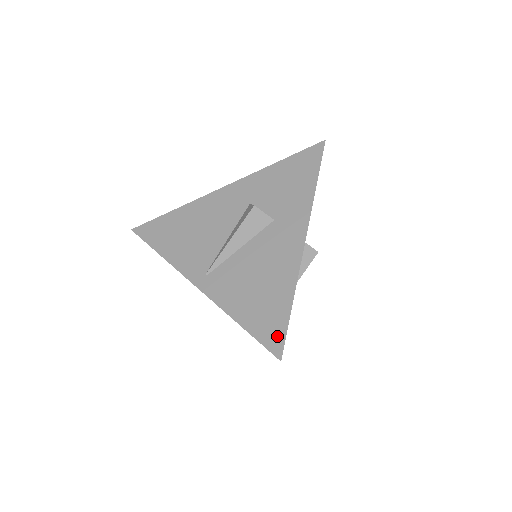
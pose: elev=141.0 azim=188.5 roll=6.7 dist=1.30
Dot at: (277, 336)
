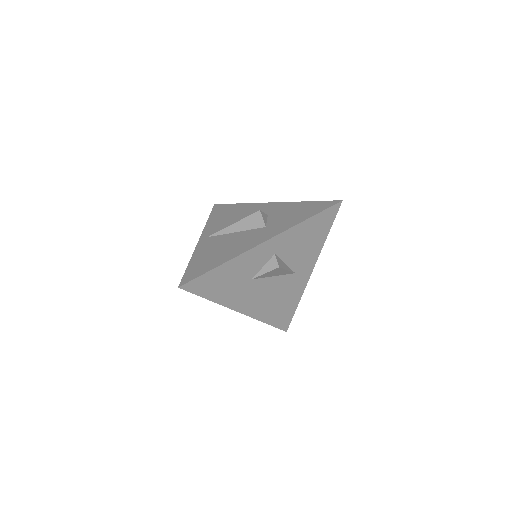
Dot at: (192, 276)
